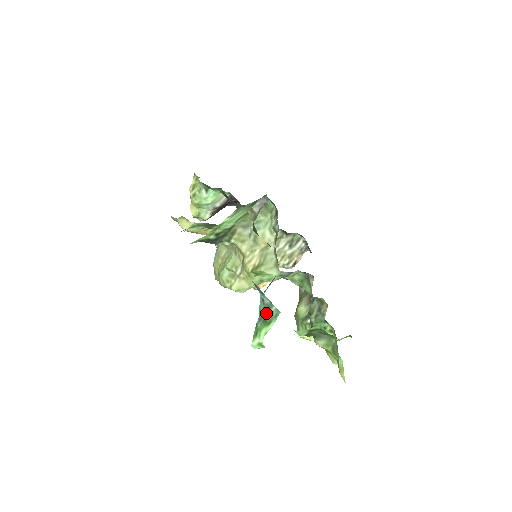
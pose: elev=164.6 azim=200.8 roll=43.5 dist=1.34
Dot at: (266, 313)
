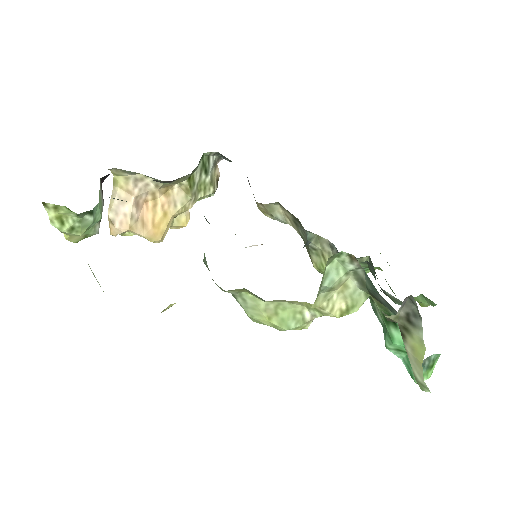
Dot at: (428, 363)
